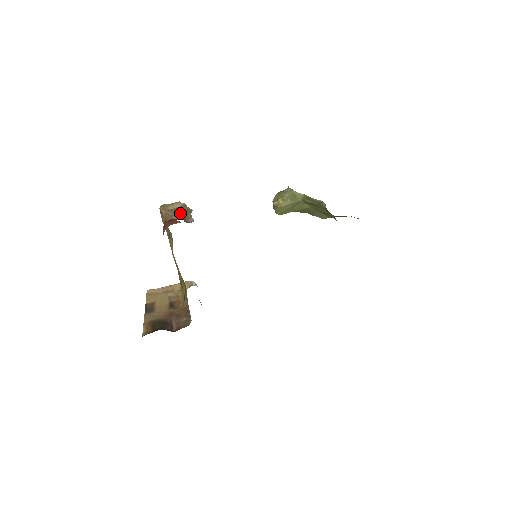
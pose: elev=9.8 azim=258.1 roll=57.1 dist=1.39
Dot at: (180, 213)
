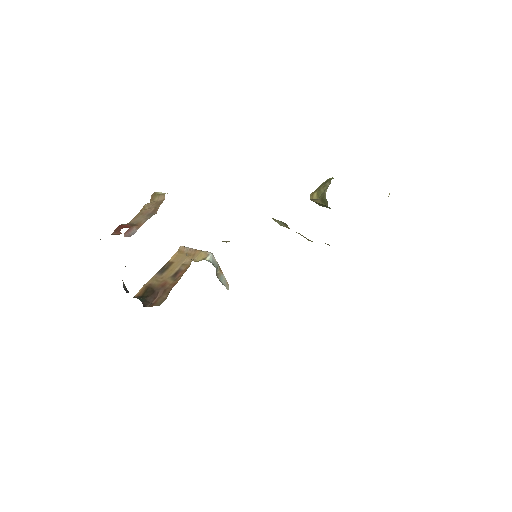
Dot at: (148, 213)
